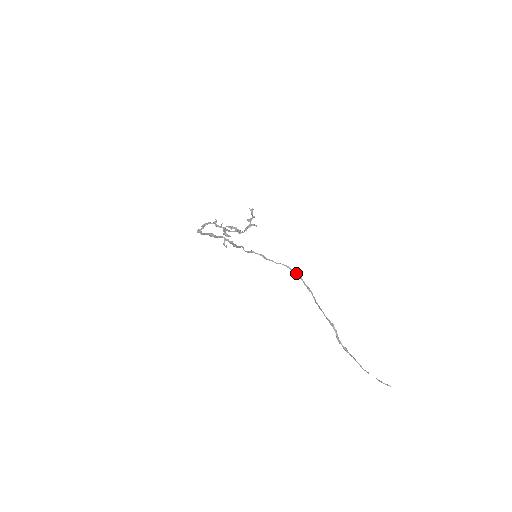
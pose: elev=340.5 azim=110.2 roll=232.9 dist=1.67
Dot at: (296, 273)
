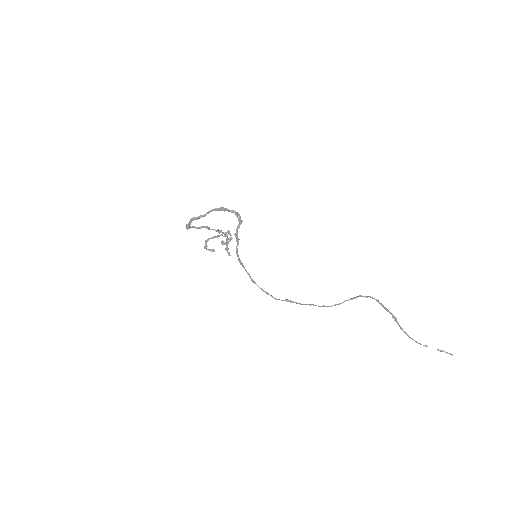
Dot at: (287, 299)
